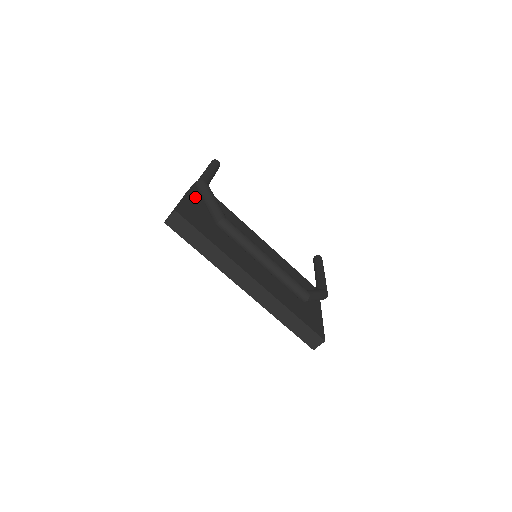
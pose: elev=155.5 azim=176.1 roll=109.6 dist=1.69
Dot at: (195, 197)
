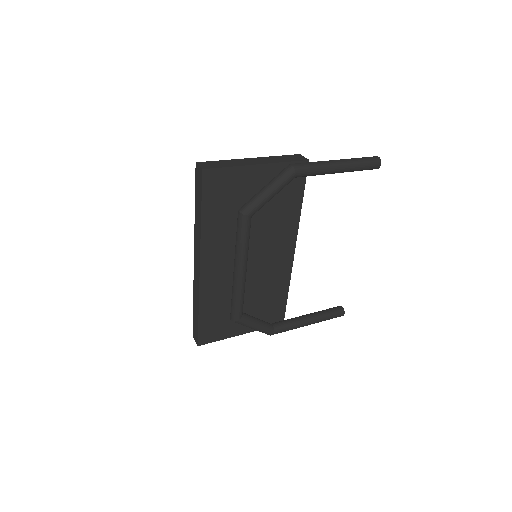
Dot at: (266, 173)
